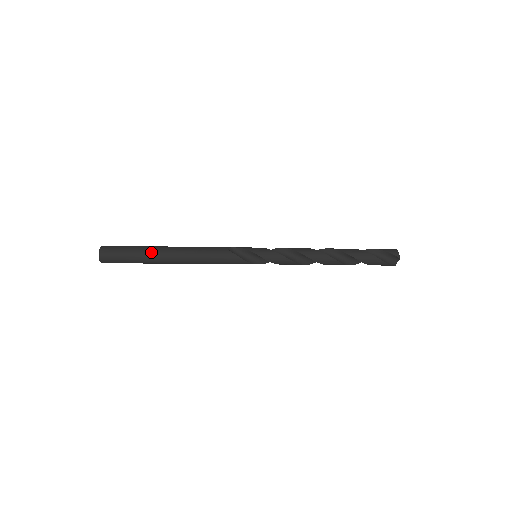
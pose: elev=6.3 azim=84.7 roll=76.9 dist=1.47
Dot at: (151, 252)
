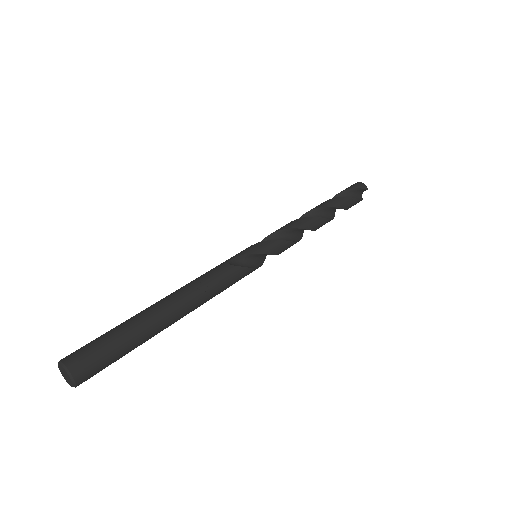
Dot at: (146, 325)
